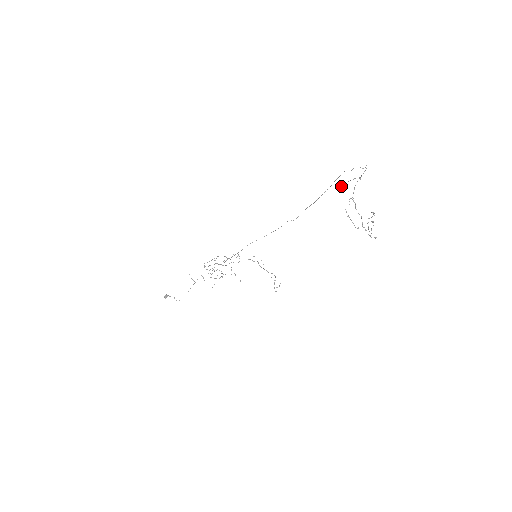
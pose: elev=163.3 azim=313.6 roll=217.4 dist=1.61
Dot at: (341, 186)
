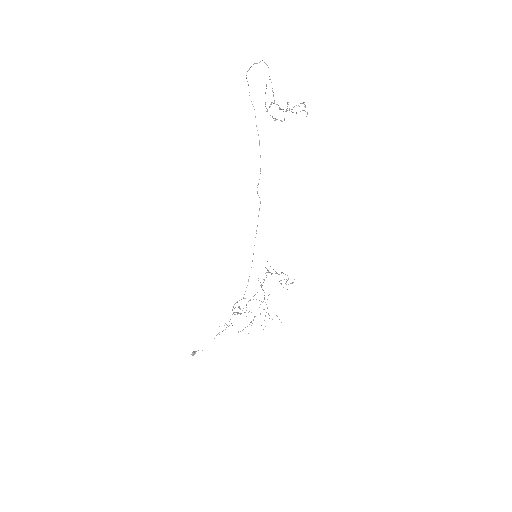
Dot at: (265, 104)
